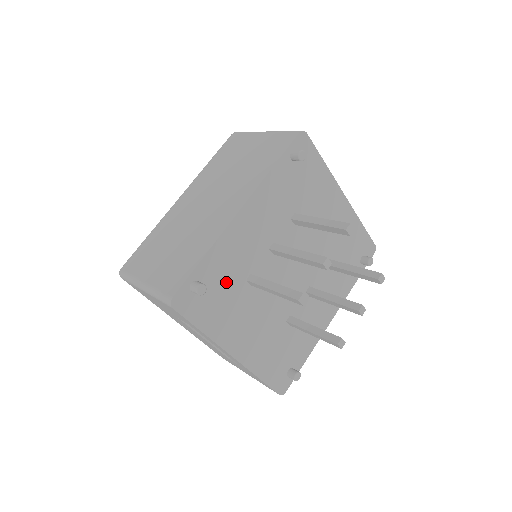
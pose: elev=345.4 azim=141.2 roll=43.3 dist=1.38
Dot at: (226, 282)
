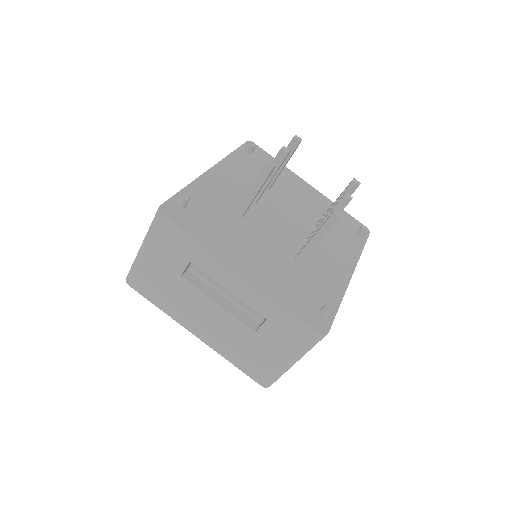
Dot at: (212, 210)
